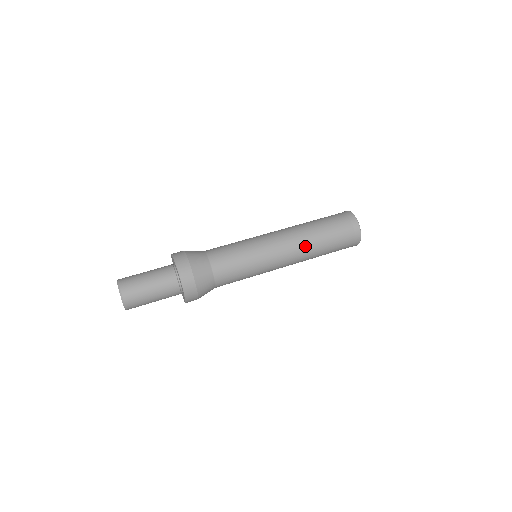
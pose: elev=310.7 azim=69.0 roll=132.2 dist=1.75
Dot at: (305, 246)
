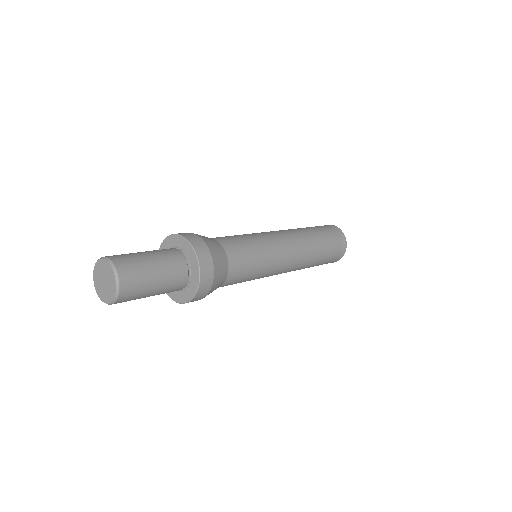
Dot at: (298, 232)
